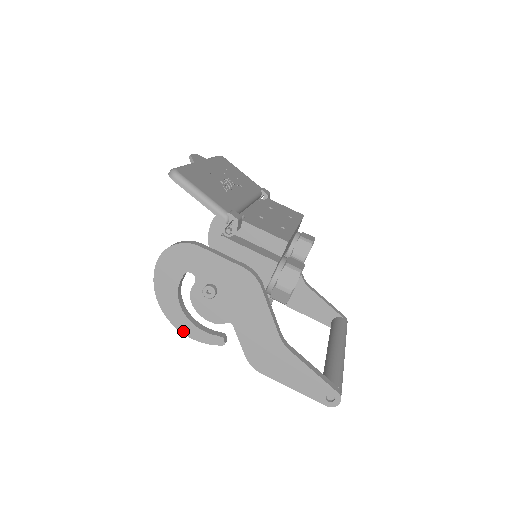
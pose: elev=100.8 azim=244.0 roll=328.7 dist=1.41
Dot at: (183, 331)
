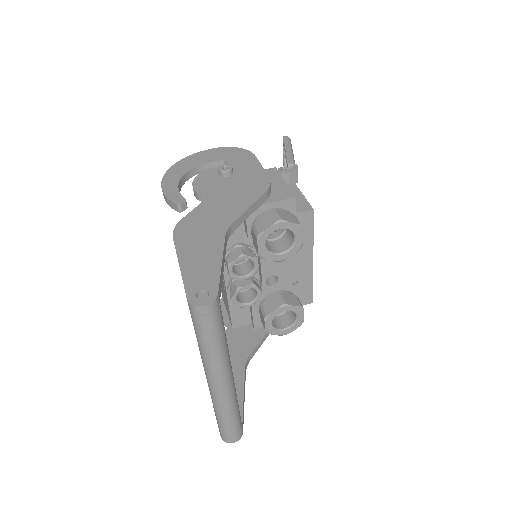
Dot at: (164, 182)
